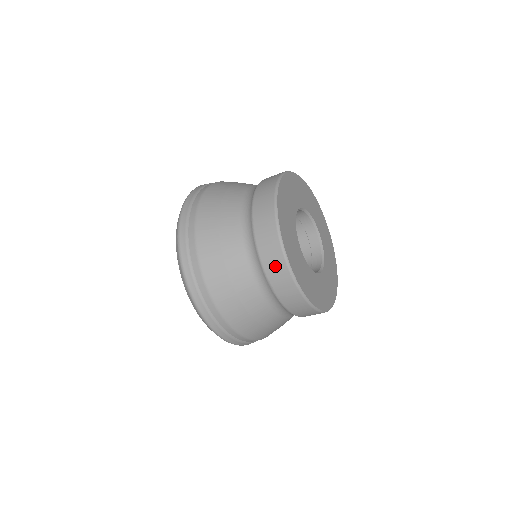
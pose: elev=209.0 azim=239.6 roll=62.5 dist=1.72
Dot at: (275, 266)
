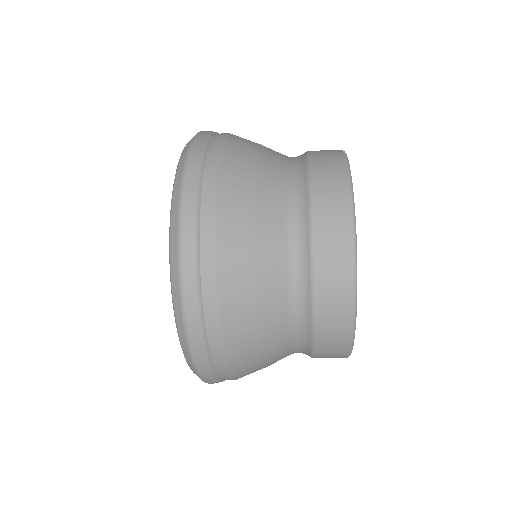
Dot at: (334, 321)
